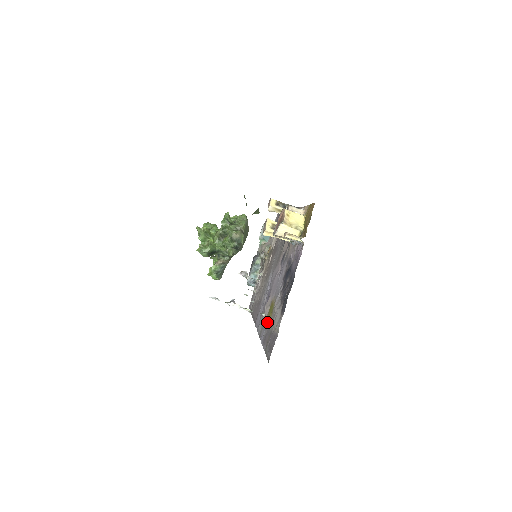
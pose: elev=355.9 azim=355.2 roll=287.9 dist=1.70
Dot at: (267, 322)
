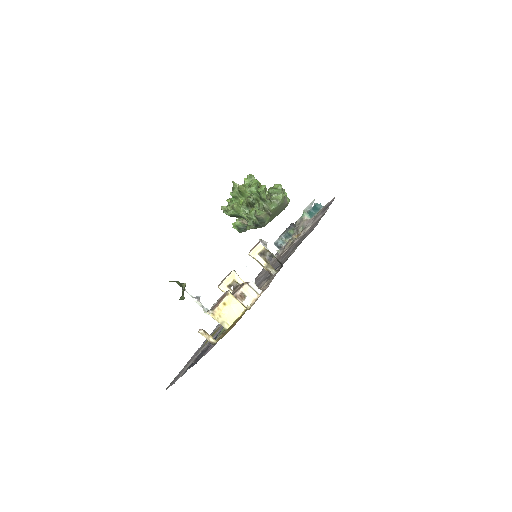
Dot at: occluded
